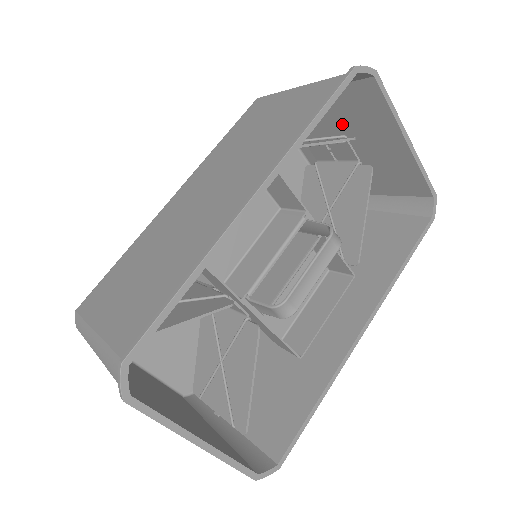
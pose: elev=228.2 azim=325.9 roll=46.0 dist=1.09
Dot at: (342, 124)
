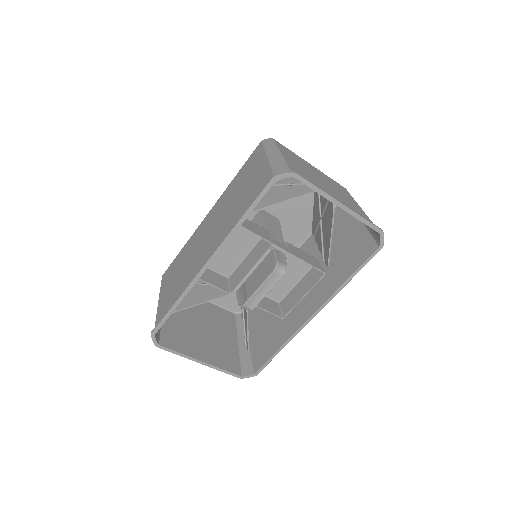
Dot at: occluded
